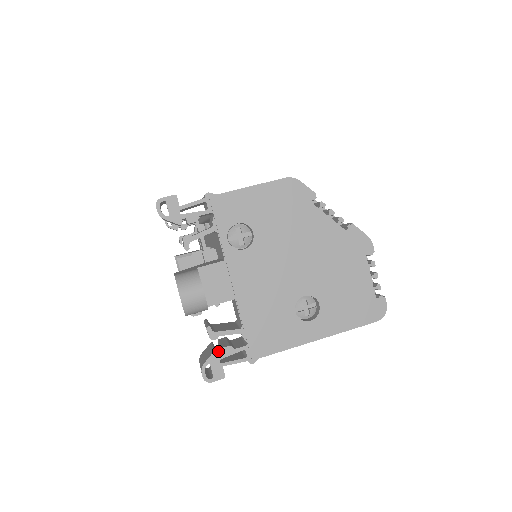
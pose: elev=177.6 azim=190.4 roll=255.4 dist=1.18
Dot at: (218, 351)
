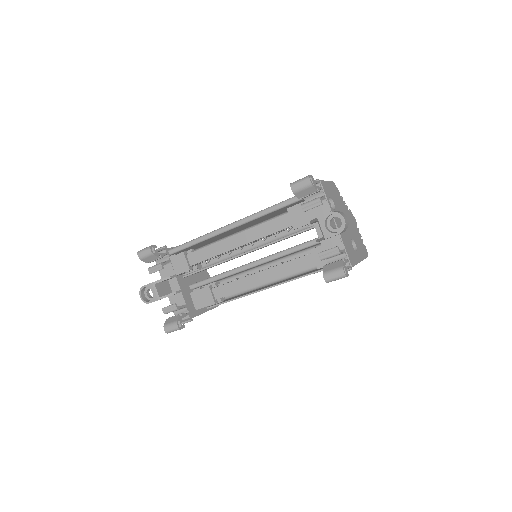
Dot at: occluded
